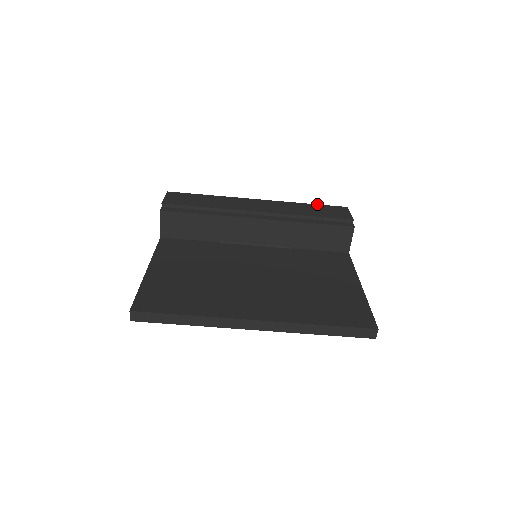
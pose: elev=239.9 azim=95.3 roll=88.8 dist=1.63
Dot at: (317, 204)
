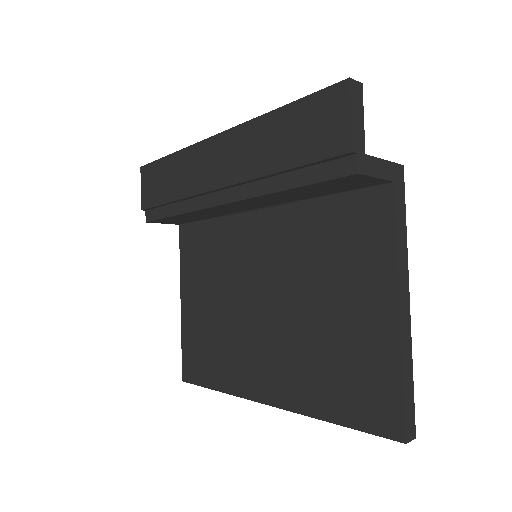
Dot at: (293, 101)
